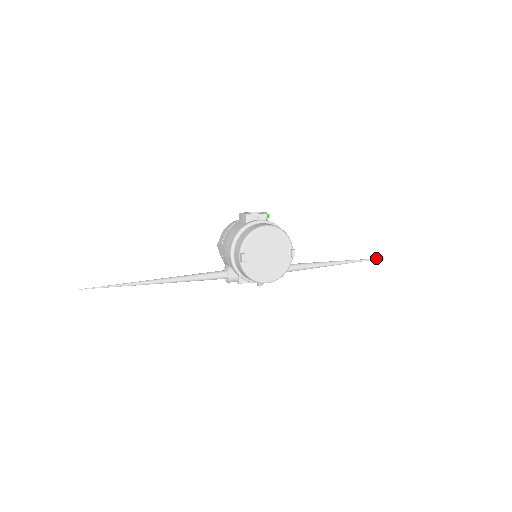
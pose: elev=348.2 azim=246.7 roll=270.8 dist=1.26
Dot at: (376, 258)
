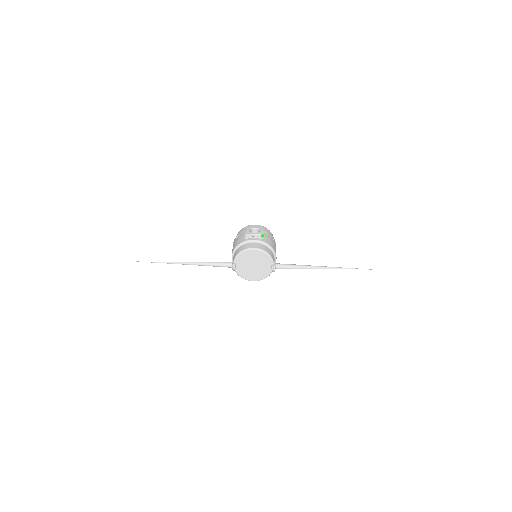
Dot at: occluded
